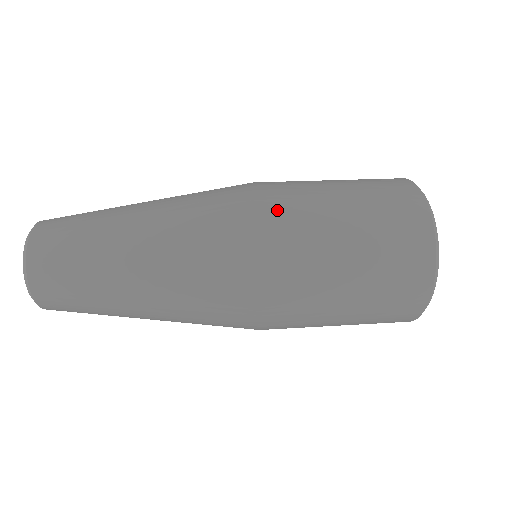
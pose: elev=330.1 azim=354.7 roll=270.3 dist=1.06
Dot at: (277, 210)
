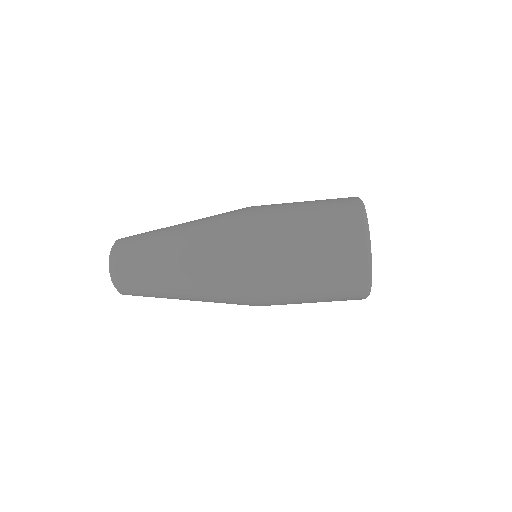
Dot at: (260, 247)
